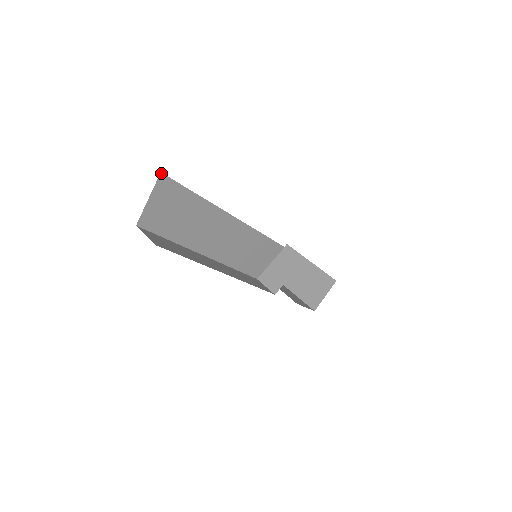
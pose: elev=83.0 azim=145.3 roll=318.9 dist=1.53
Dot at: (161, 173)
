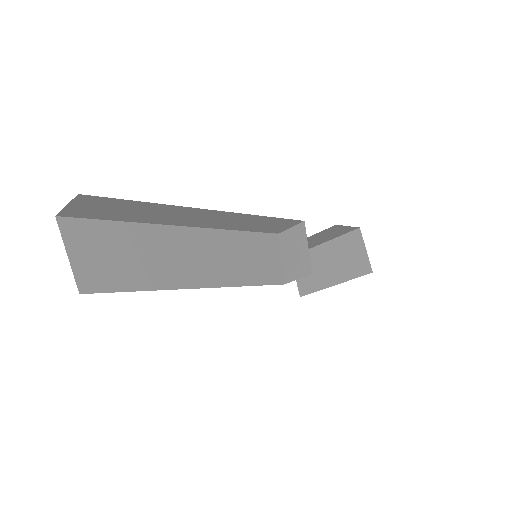
Dot at: (57, 217)
